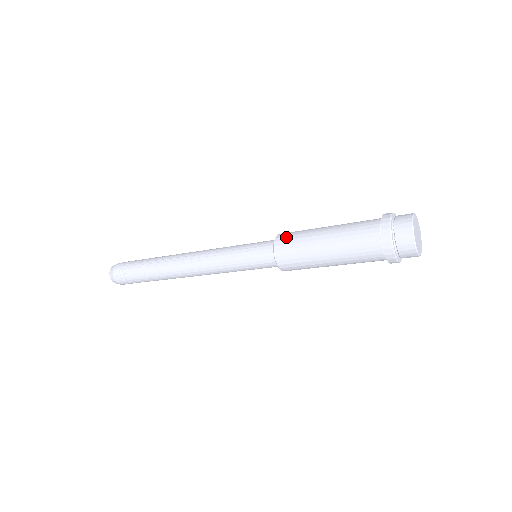
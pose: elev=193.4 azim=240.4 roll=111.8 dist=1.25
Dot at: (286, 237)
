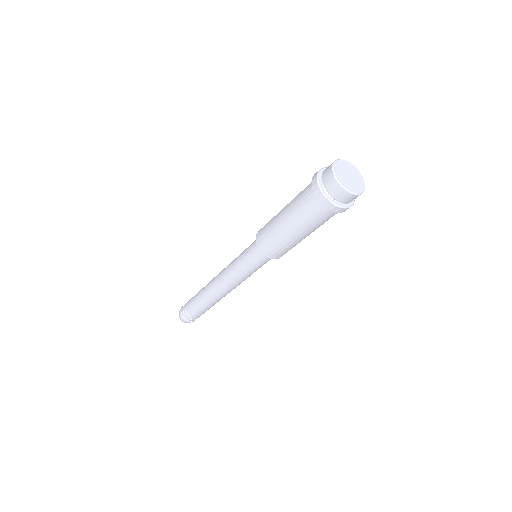
Dot at: occluded
